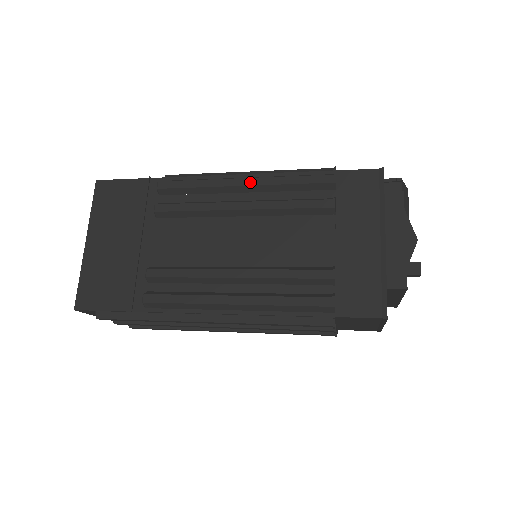
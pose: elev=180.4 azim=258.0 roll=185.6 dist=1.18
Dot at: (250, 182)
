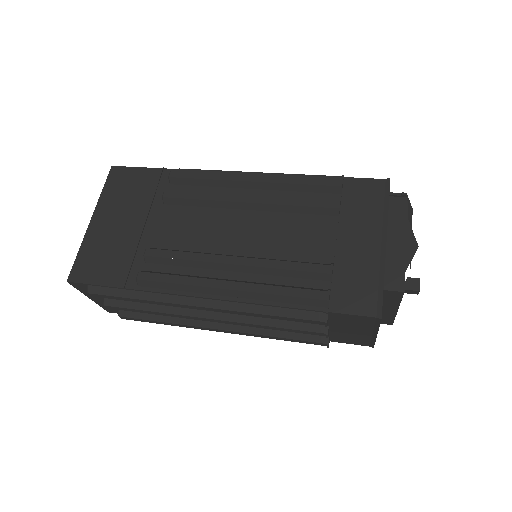
Dot at: (259, 179)
